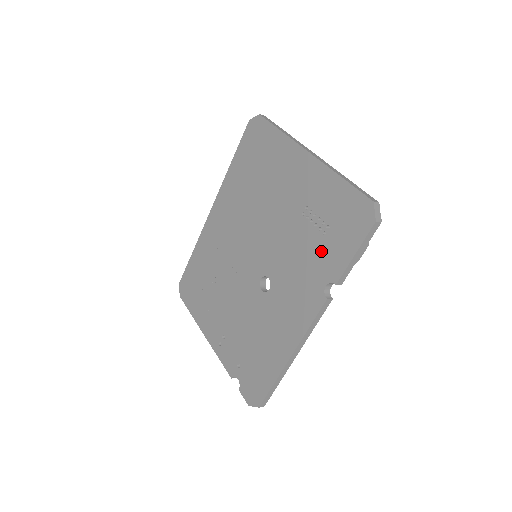
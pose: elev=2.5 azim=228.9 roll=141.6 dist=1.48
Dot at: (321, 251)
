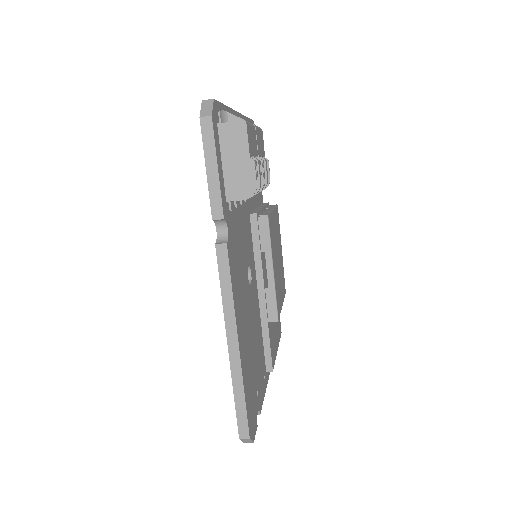
Dot at: occluded
